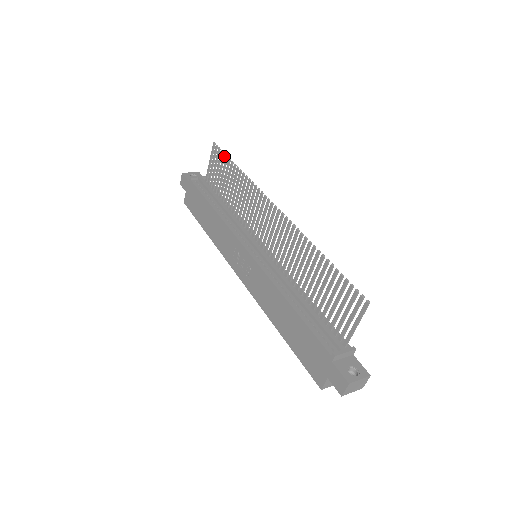
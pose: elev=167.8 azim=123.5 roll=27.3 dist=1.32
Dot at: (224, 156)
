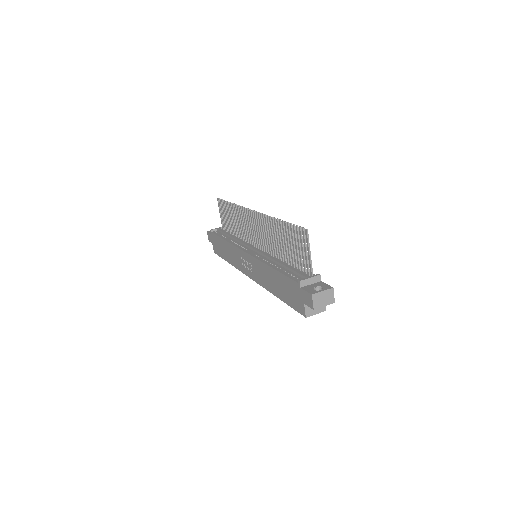
Dot at: (224, 202)
